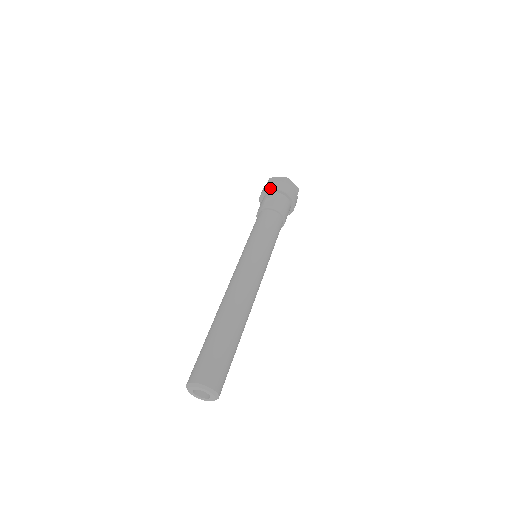
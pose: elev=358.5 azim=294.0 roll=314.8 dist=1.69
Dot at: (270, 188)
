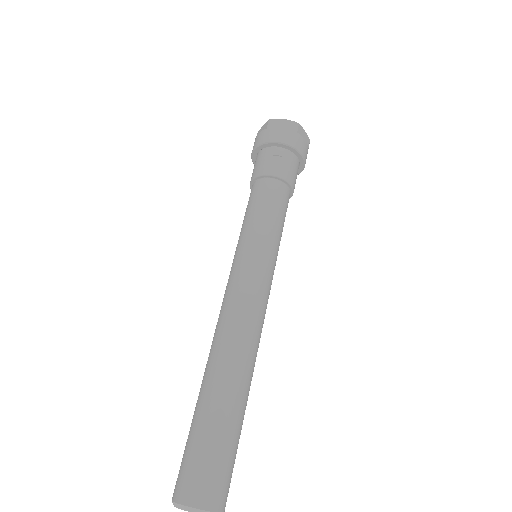
Dot at: (275, 140)
